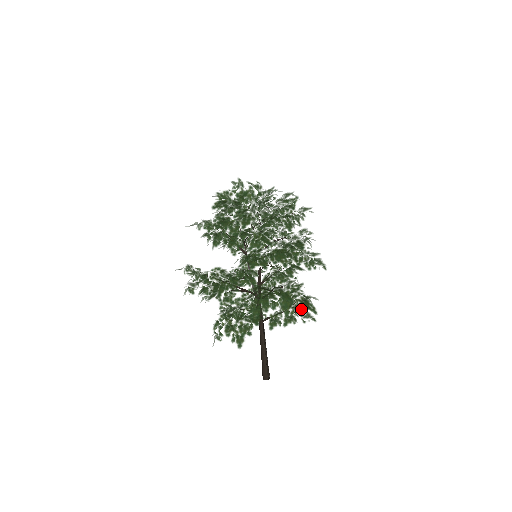
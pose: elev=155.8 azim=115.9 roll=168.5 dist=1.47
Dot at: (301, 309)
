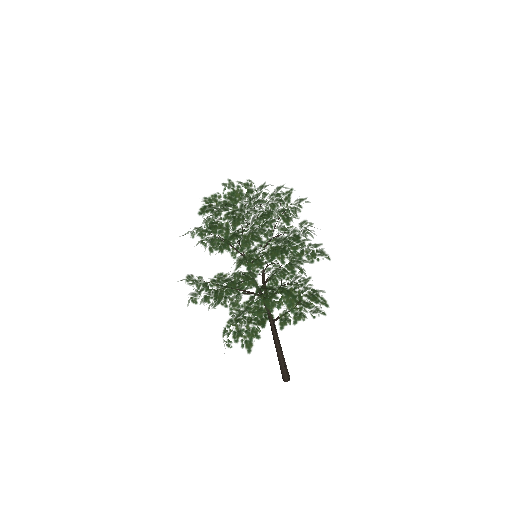
Dot at: (309, 304)
